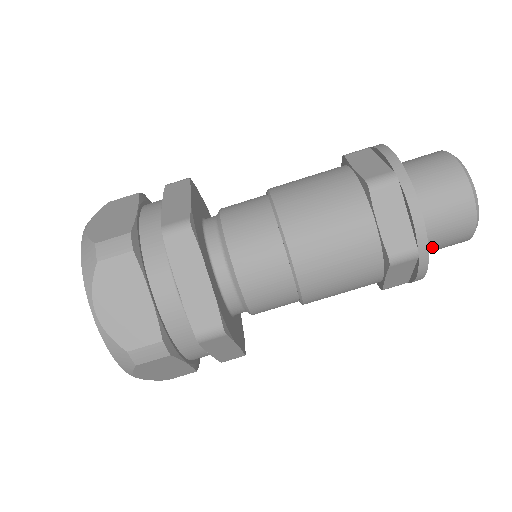
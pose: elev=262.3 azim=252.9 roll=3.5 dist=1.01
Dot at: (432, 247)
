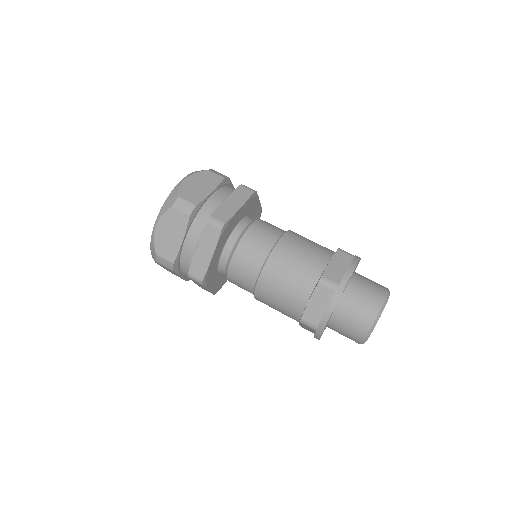
Dot at: (336, 331)
